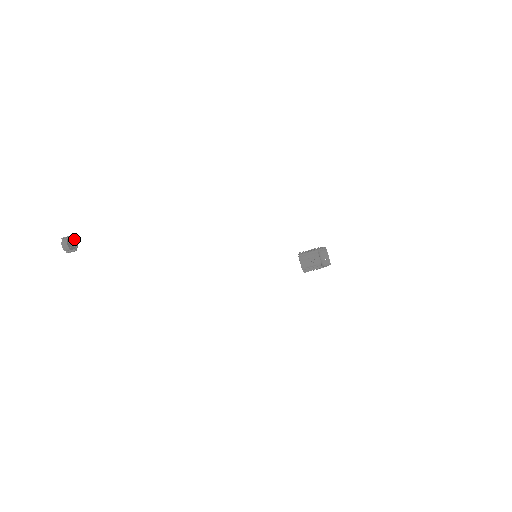
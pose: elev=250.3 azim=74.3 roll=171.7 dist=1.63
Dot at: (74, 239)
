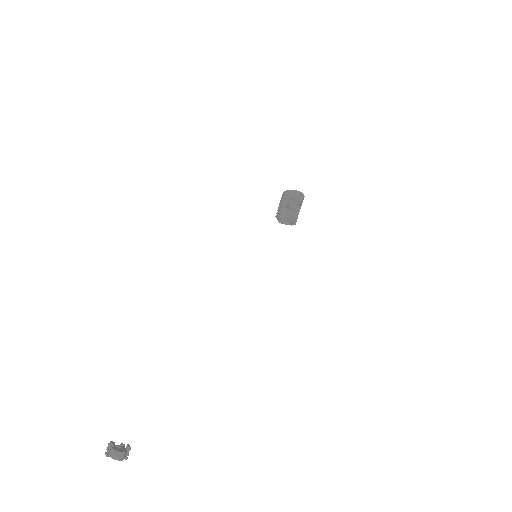
Dot at: occluded
